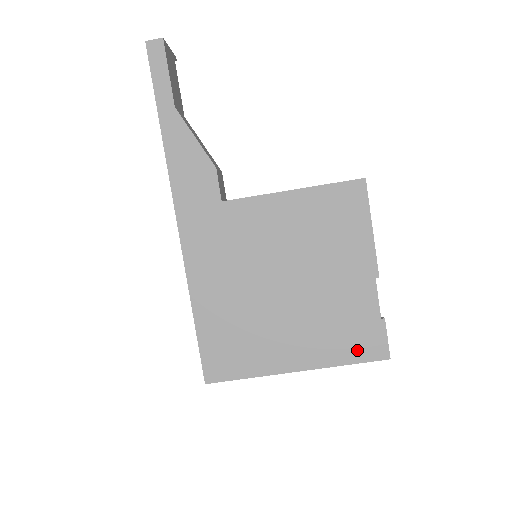
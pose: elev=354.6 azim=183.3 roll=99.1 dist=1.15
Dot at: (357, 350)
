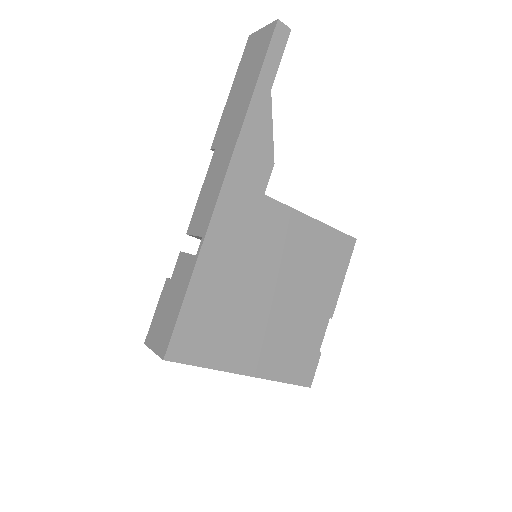
Dot at: (294, 372)
